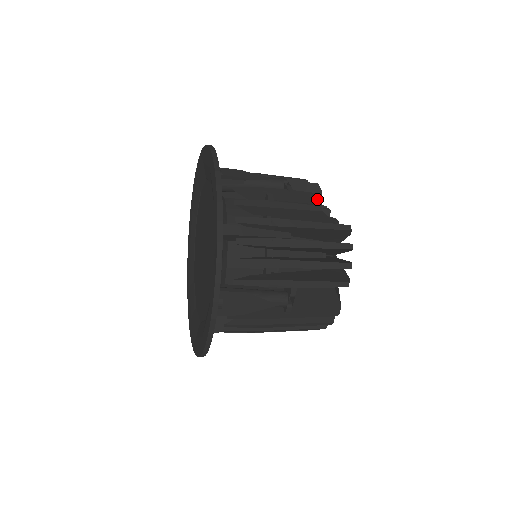
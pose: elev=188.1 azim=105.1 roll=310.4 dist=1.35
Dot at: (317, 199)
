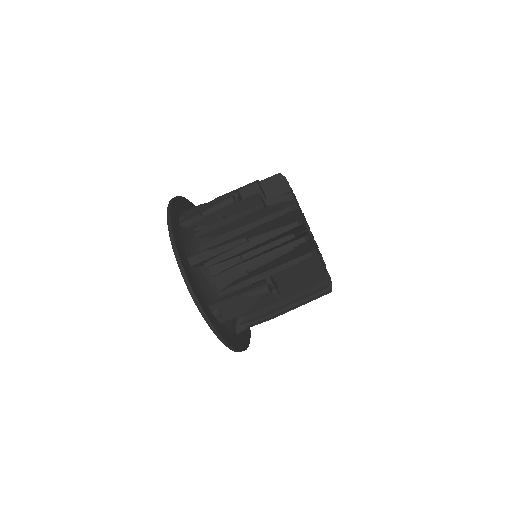
Dot at: (260, 197)
